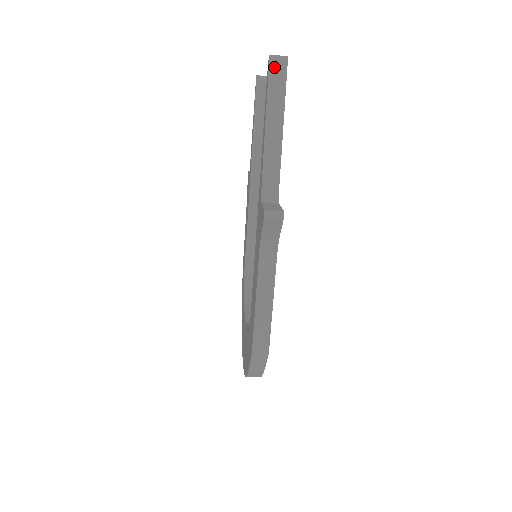
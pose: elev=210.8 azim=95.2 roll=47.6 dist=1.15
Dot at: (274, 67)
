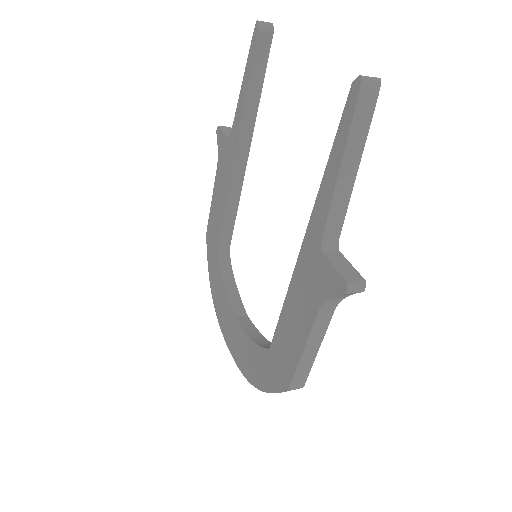
Dot at: (364, 94)
